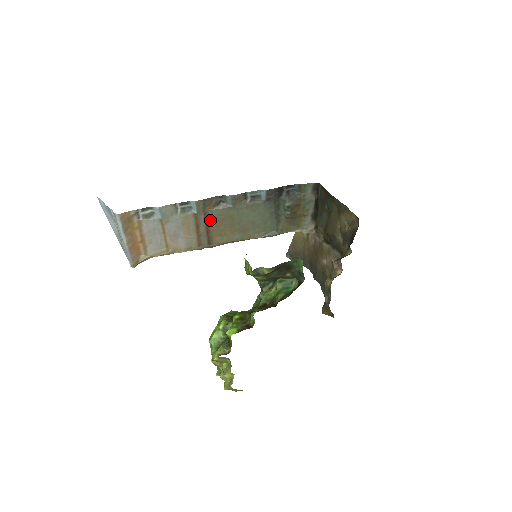
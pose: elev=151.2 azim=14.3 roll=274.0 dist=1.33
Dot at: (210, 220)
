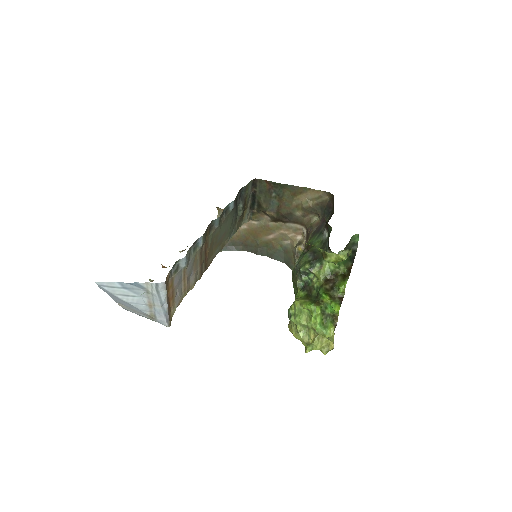
Dot at: (208, 247)
